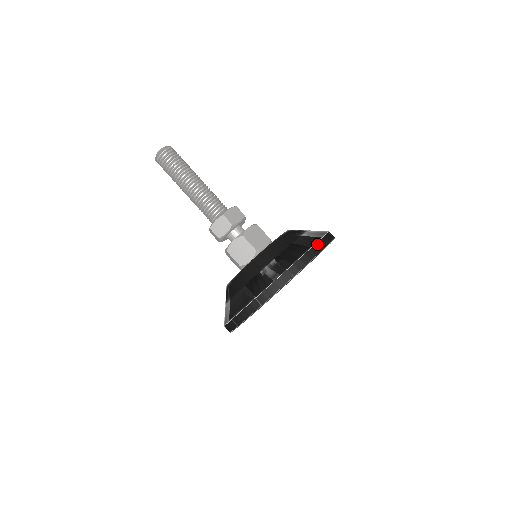
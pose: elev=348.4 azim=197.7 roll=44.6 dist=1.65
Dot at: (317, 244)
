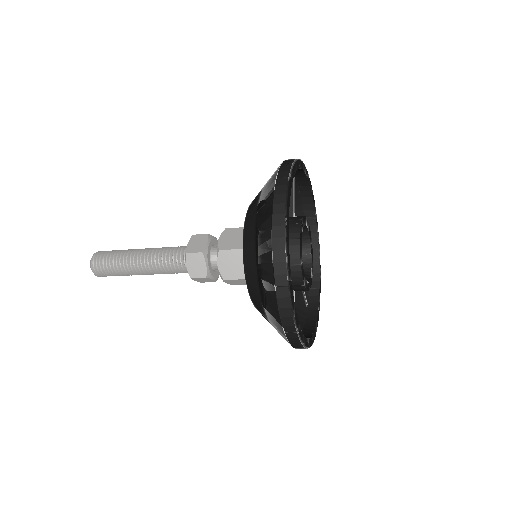
Dot at: (278, 176)
